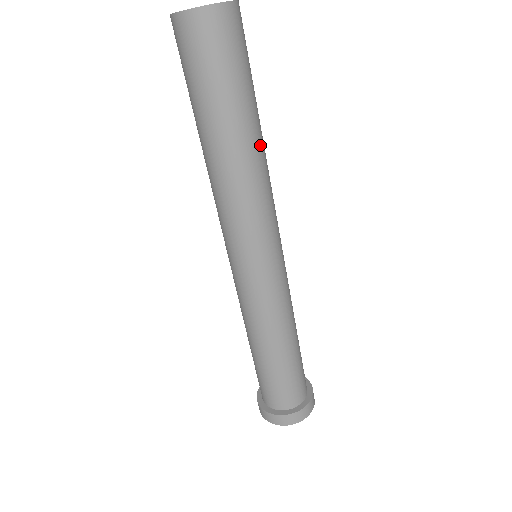
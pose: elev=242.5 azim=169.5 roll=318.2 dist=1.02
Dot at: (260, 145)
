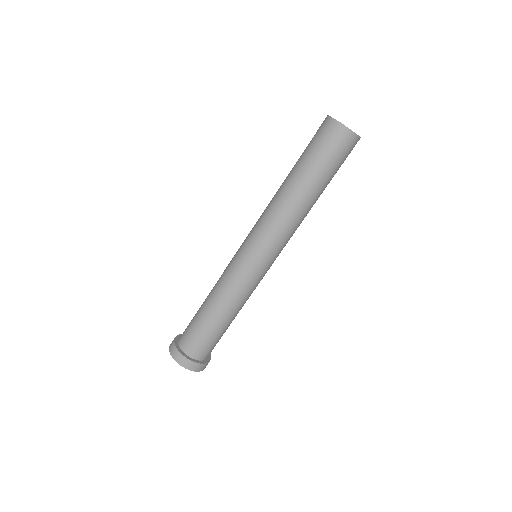
Dot at: occluded
